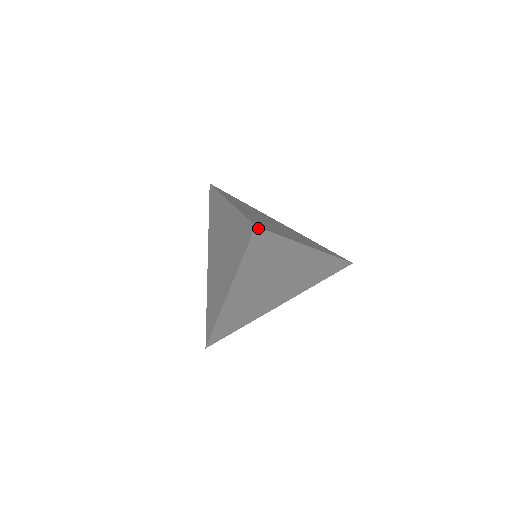
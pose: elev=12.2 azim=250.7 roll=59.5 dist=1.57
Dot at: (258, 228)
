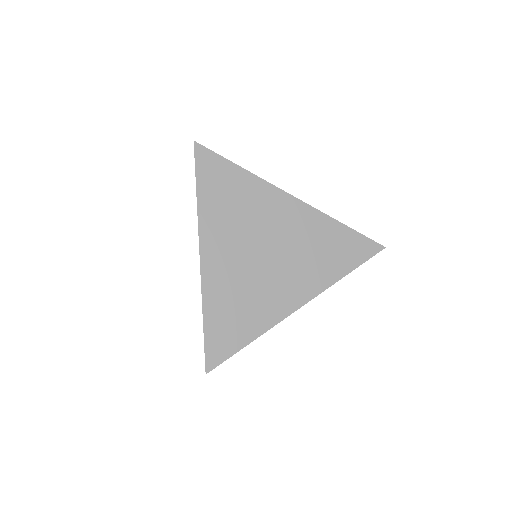
Dot at: (198, 145)
